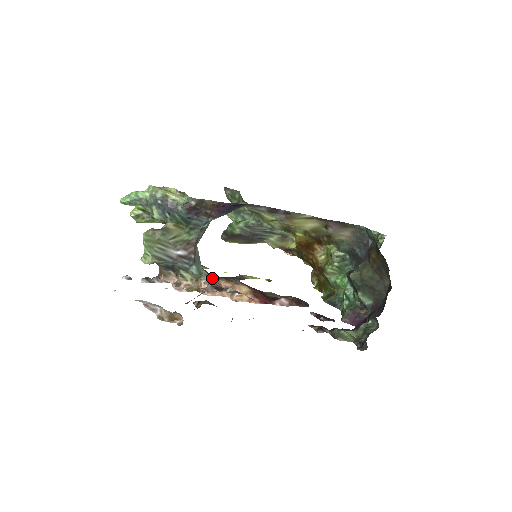
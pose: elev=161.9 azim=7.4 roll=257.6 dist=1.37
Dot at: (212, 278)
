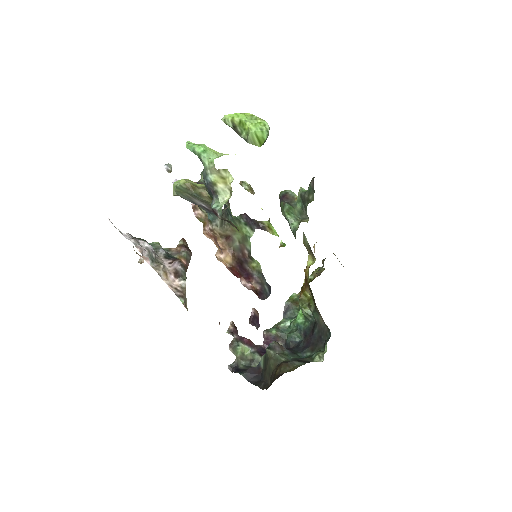
Dot at: (218, 231)
